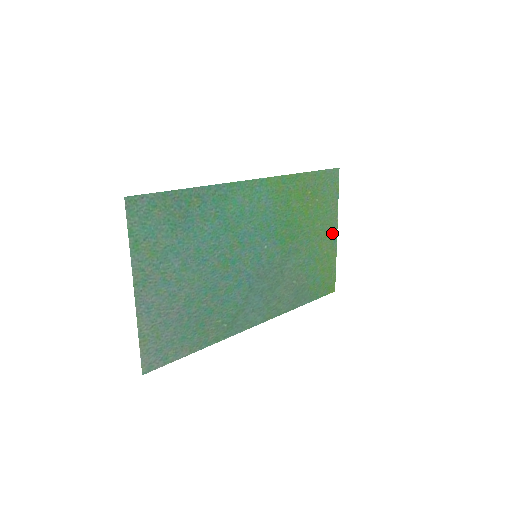
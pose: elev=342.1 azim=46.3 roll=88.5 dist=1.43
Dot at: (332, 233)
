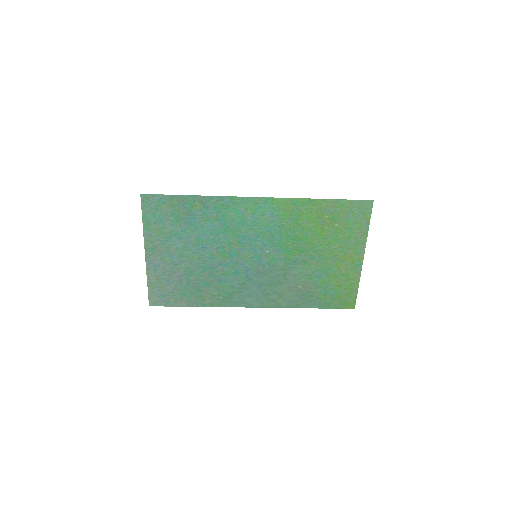
Dot at: (356, 257)
